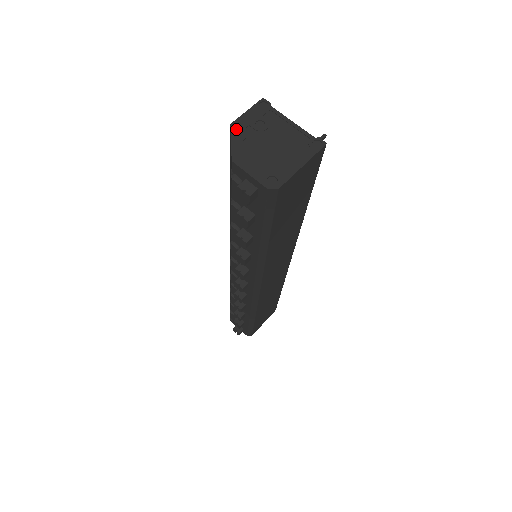
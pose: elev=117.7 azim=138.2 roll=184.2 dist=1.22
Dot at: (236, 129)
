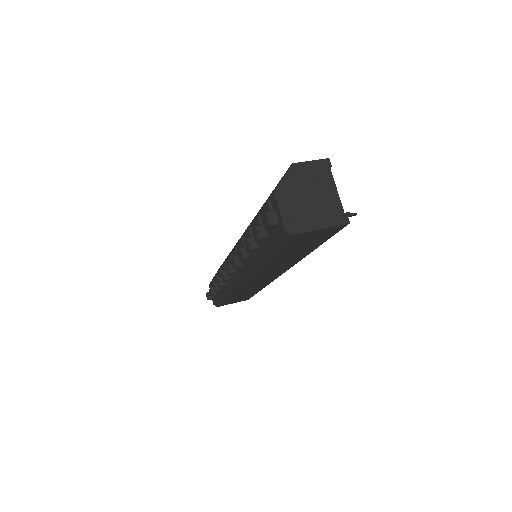
Dot at: (293, 170)
